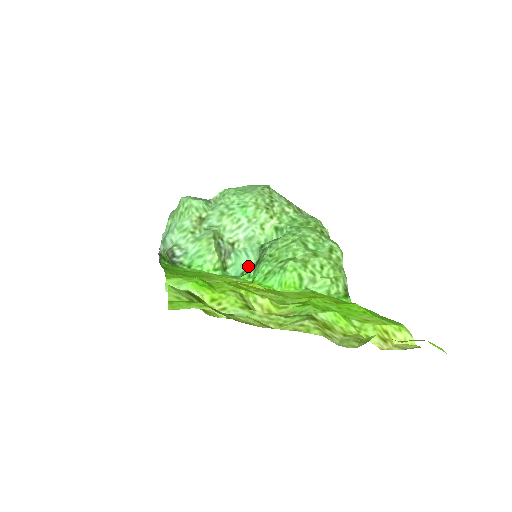
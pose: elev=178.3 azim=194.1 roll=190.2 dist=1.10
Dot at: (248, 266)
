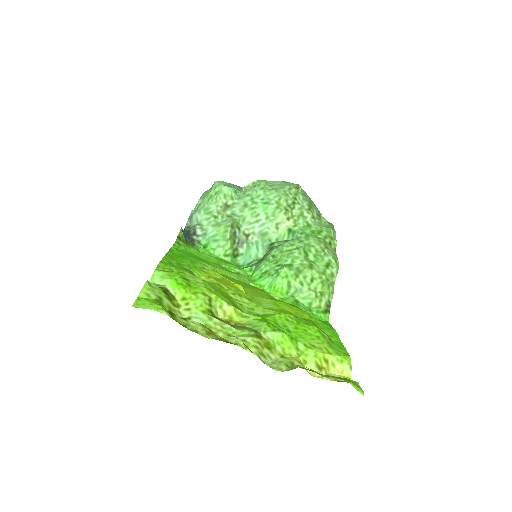
Dot at: (255, 259)
